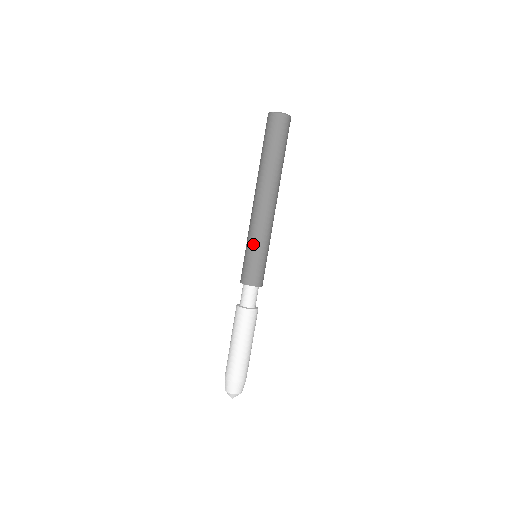
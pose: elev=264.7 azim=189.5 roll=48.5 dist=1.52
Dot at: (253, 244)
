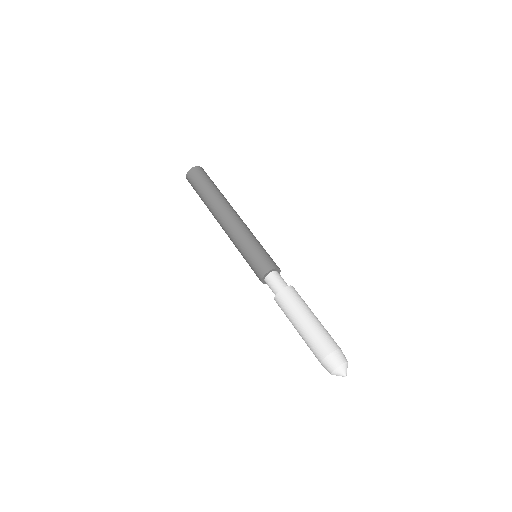
Dot at: (241, 251)
